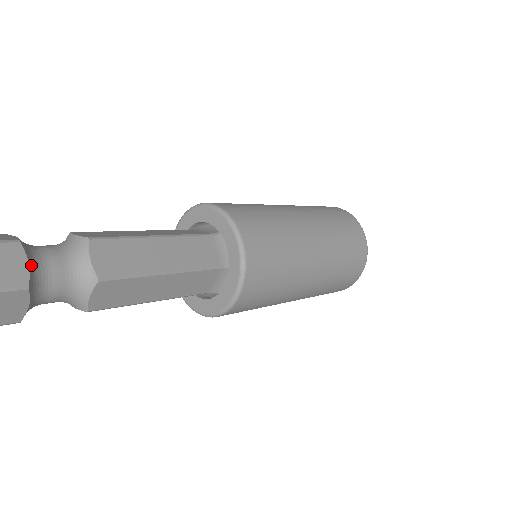
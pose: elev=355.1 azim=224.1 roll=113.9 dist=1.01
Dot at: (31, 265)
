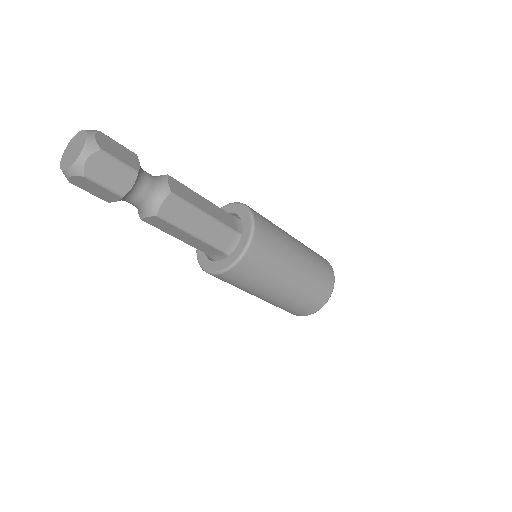
Dot at: (140, 167)
